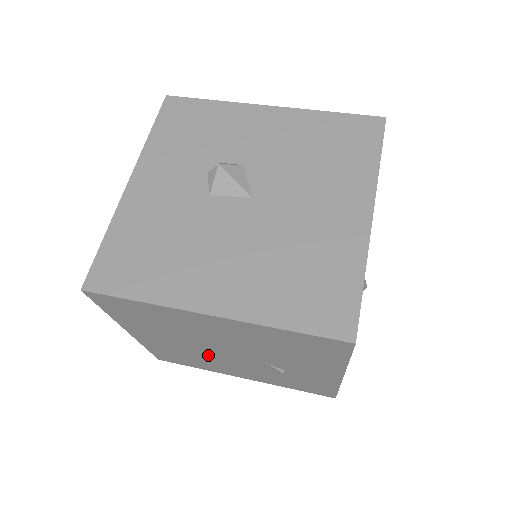
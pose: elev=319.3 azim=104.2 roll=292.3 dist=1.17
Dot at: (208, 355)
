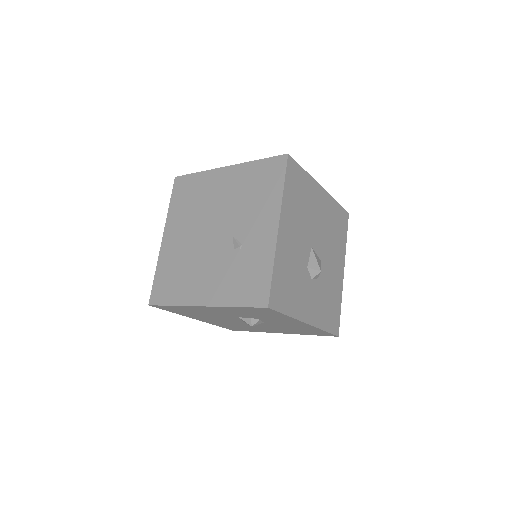
Dot at: (197, 252)
